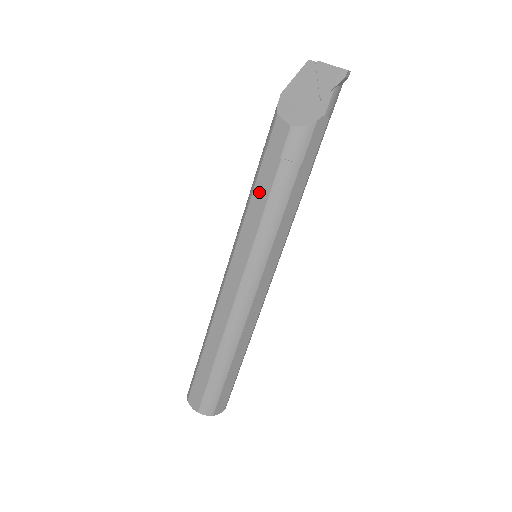
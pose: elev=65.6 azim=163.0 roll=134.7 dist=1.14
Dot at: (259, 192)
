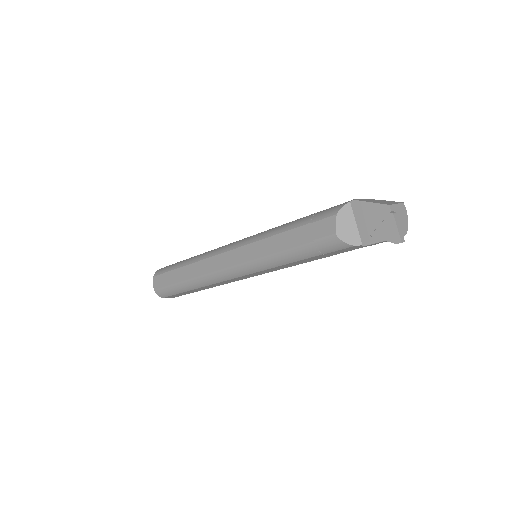
Dot at: (285, 239)
